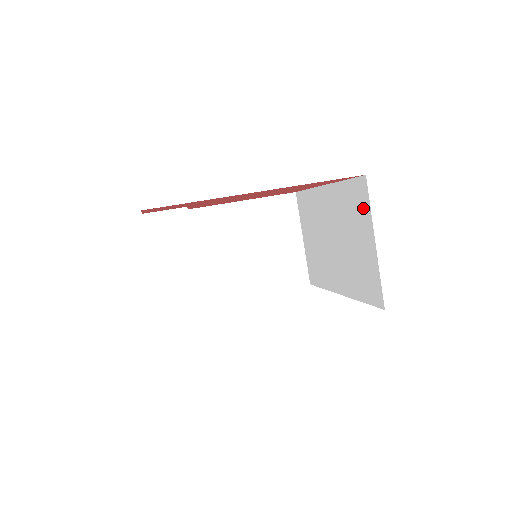
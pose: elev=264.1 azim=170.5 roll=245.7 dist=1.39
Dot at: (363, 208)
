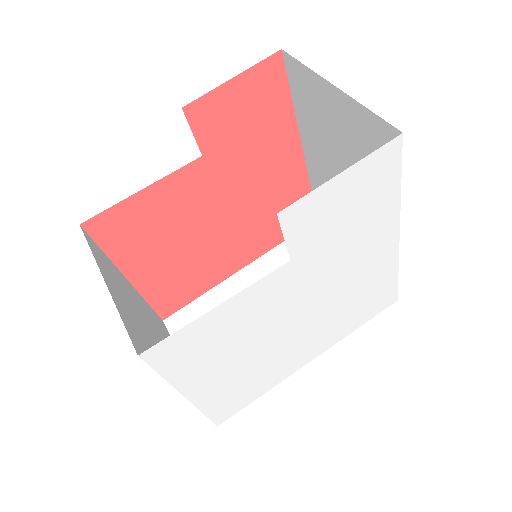
Dot at: occluded
